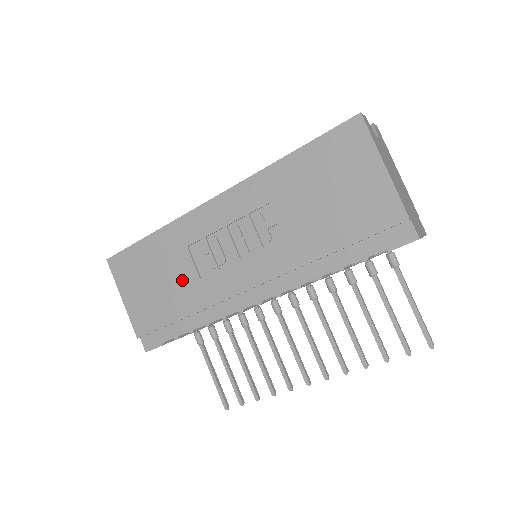
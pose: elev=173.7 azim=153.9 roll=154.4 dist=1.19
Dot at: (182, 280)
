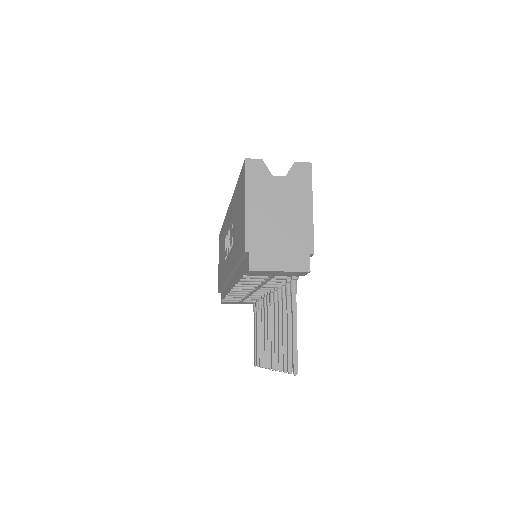
Dot at: (223, 260)
